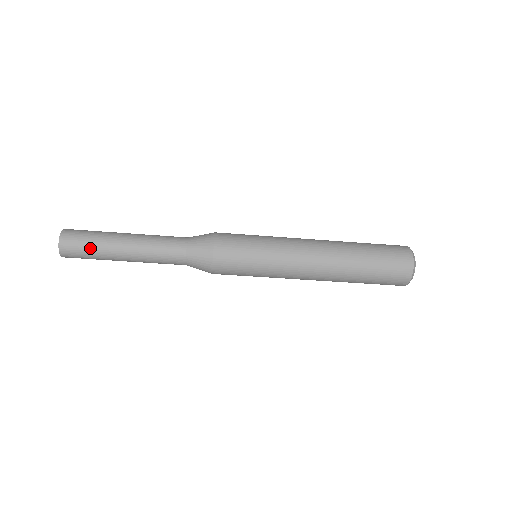
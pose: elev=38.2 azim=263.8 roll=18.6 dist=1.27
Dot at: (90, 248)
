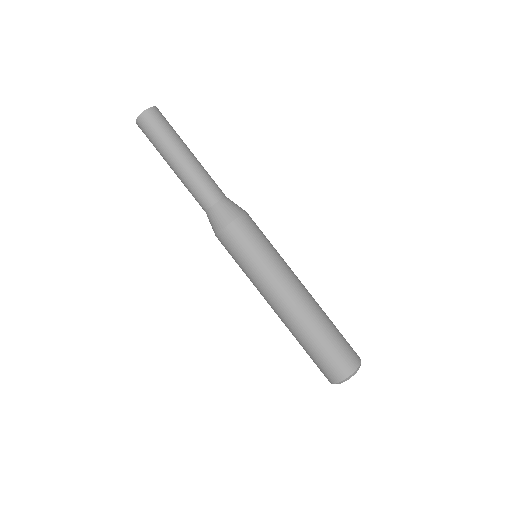
Dot at: (159, 136)
